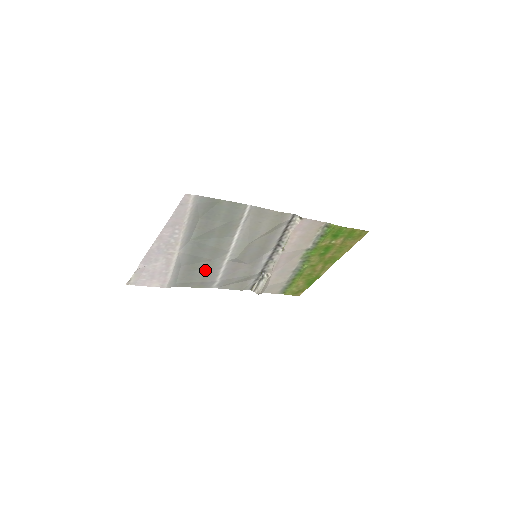
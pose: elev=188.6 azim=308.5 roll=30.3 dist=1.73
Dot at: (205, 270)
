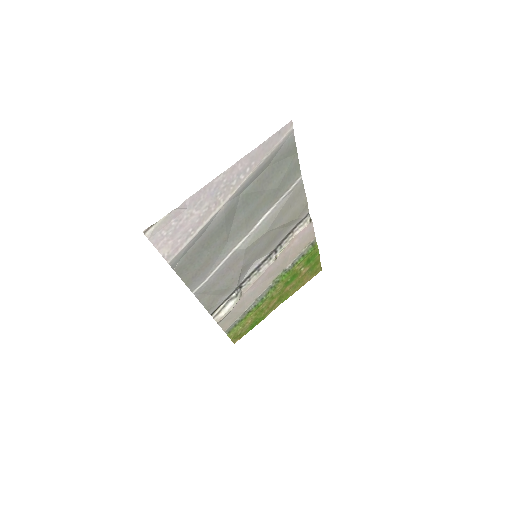
Dot at: (211, 255)
